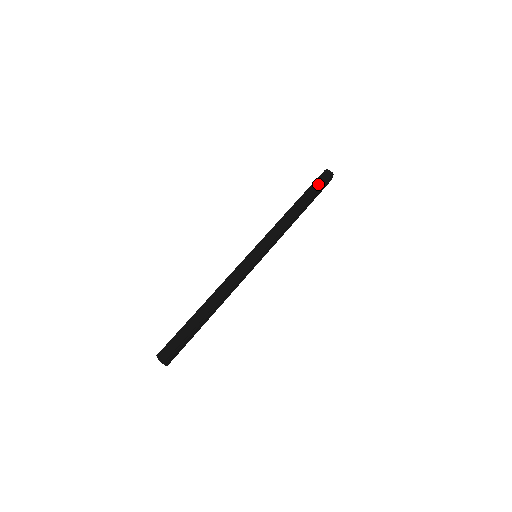
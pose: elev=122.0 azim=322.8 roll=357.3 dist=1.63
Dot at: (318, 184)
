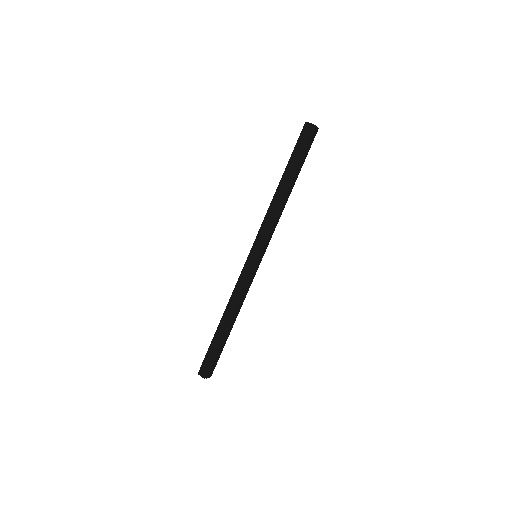
Dot at: (299, 148)
